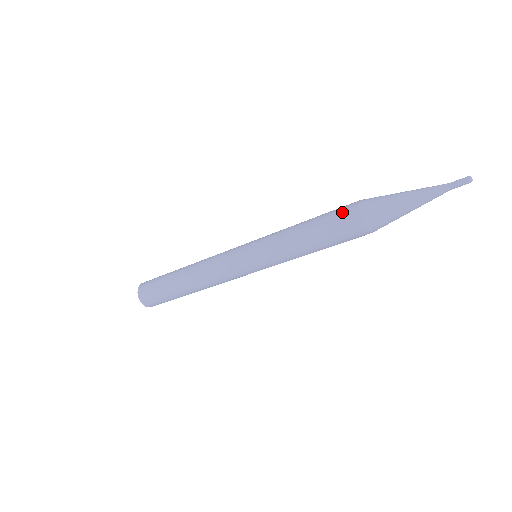
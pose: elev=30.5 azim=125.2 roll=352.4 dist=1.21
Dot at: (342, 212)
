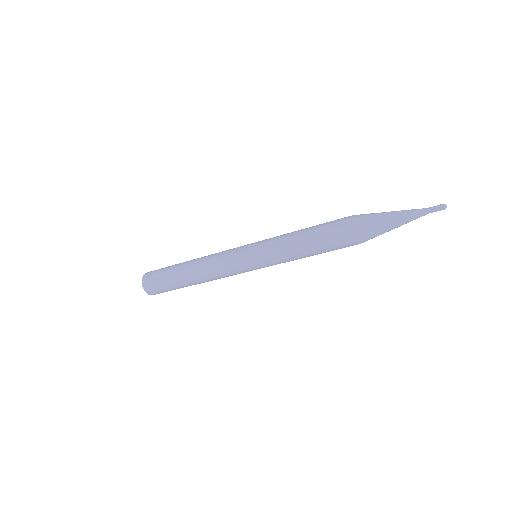
Dot at: (337, 220)
